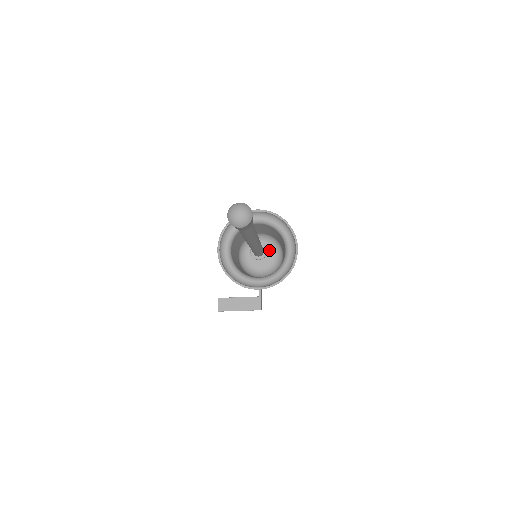
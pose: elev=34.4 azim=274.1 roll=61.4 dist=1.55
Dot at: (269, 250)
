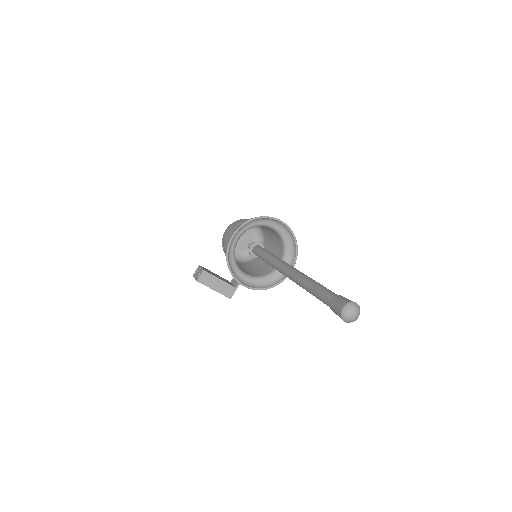
Dot at: (251, 239)
